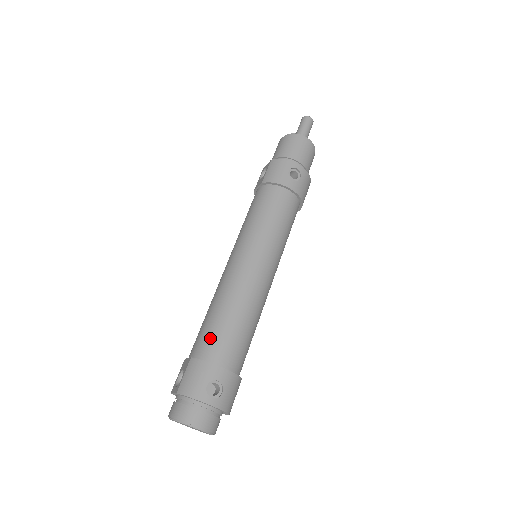
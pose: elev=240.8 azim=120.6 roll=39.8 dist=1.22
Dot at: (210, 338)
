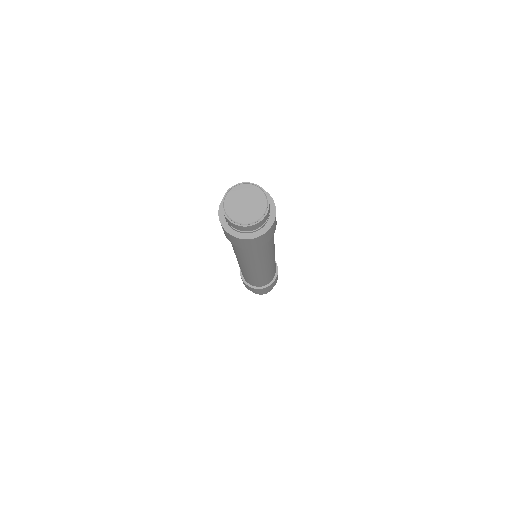
Dot at: occluded
